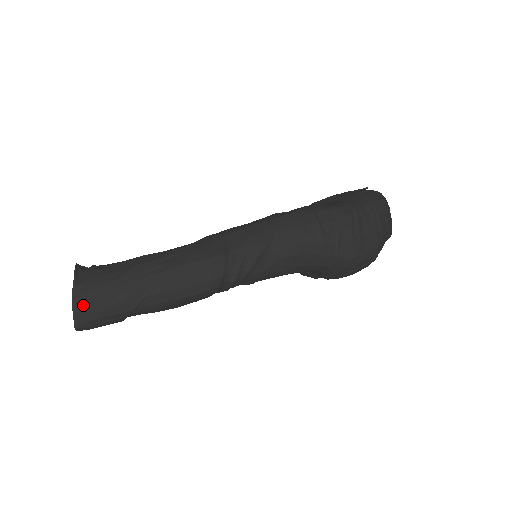
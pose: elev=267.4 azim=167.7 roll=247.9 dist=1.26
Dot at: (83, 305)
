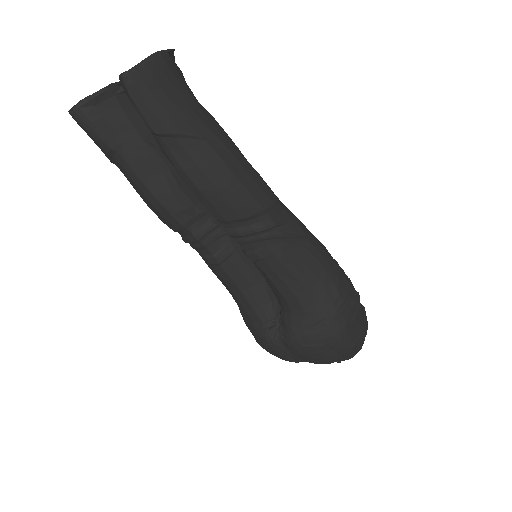
Dot at: (158, 69)
